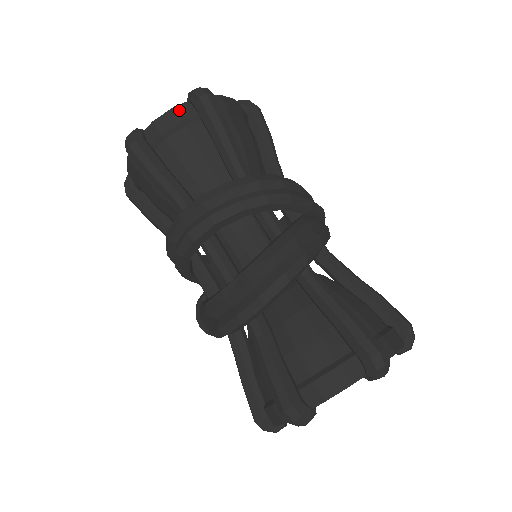
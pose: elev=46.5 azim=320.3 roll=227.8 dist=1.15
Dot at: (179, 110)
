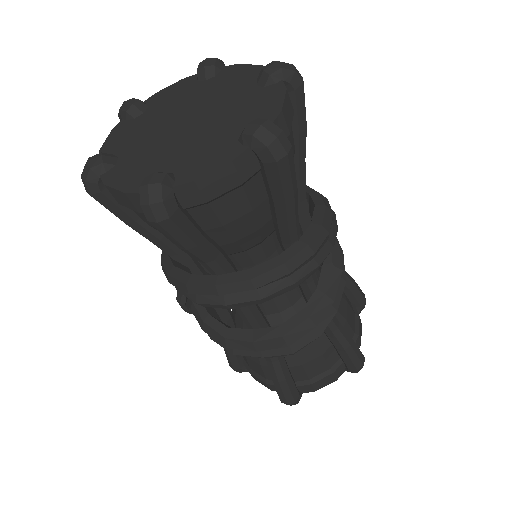
Dot at: (238, 167)
